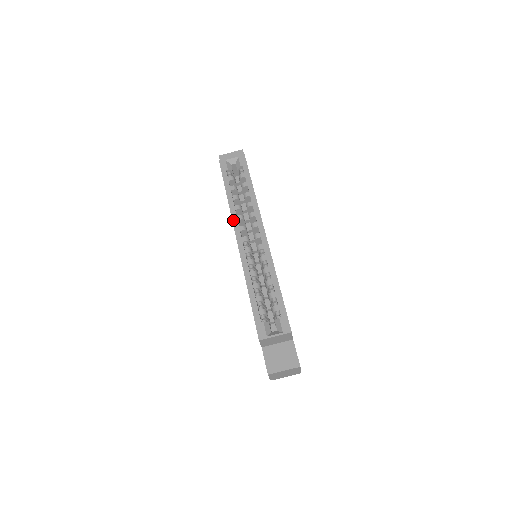
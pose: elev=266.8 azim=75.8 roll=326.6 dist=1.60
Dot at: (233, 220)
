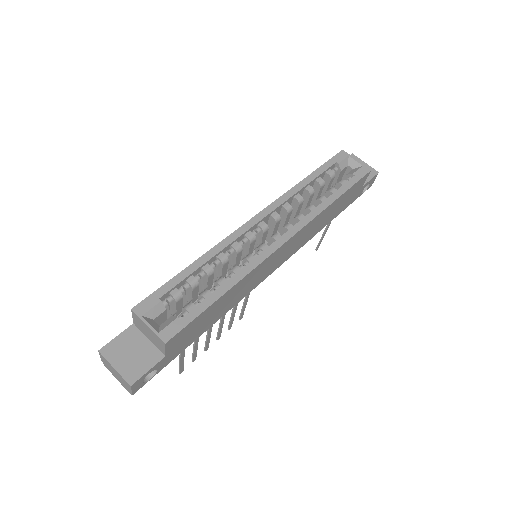
Dot at: (278, 200)
